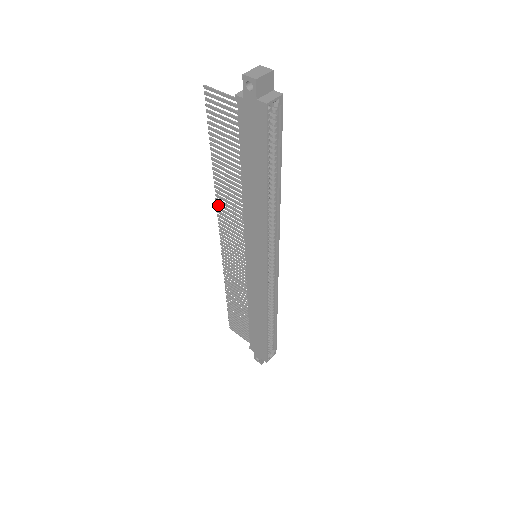
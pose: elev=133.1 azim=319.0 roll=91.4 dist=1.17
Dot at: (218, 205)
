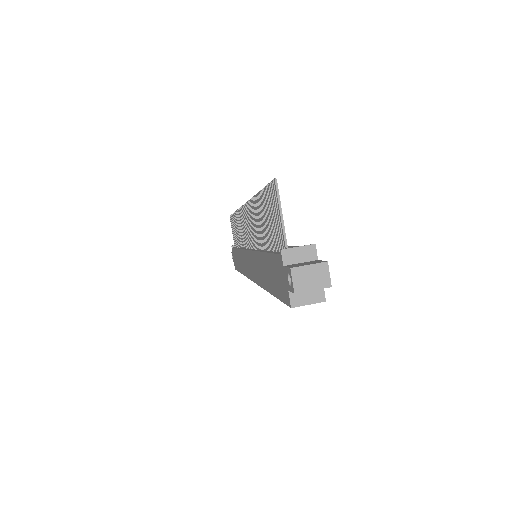
Dot at: (249, 204)
